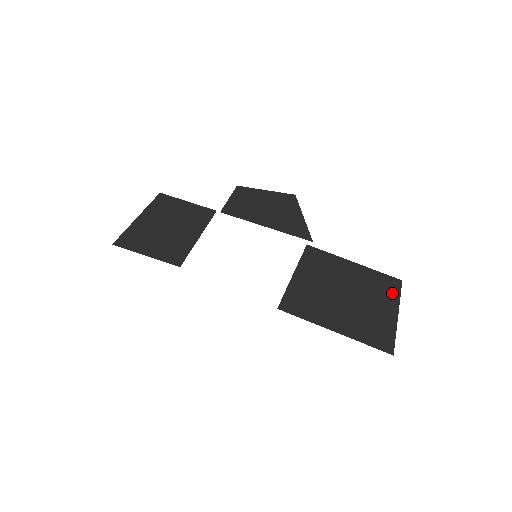
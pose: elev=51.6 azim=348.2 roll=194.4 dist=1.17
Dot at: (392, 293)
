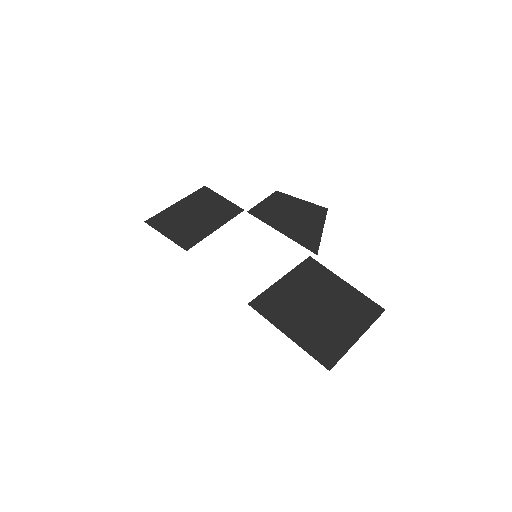
Dot at: (366, 318)
